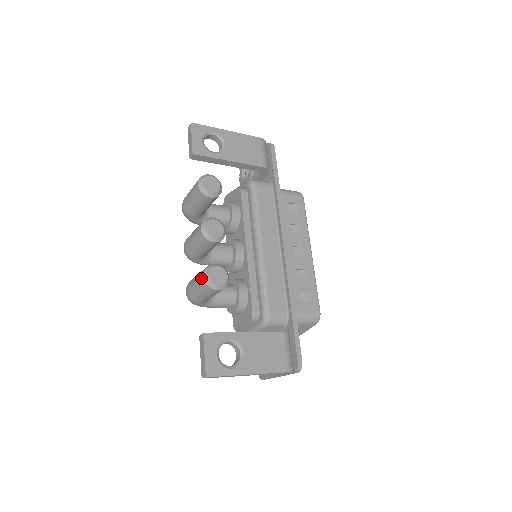
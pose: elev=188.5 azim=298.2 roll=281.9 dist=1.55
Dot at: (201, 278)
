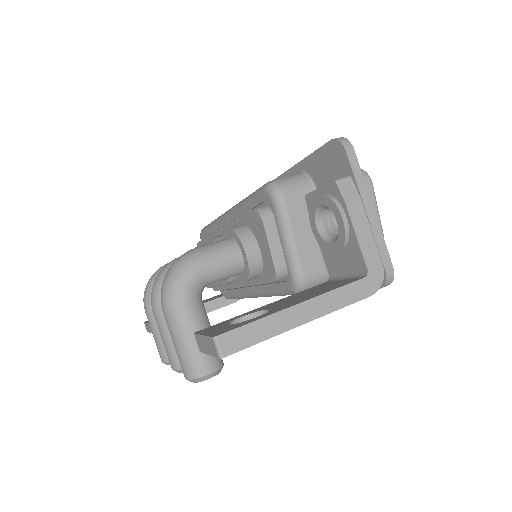
Dot at: (160, 356)
